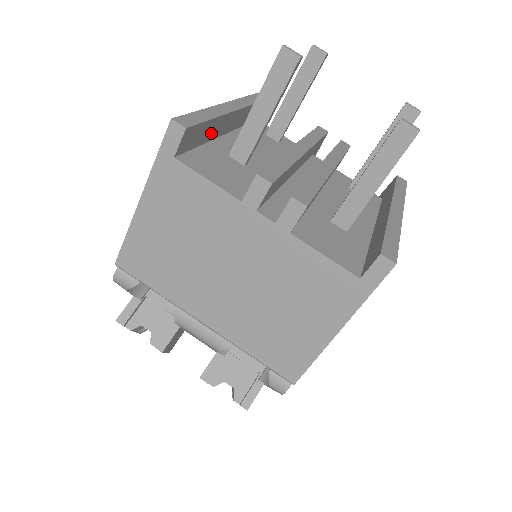
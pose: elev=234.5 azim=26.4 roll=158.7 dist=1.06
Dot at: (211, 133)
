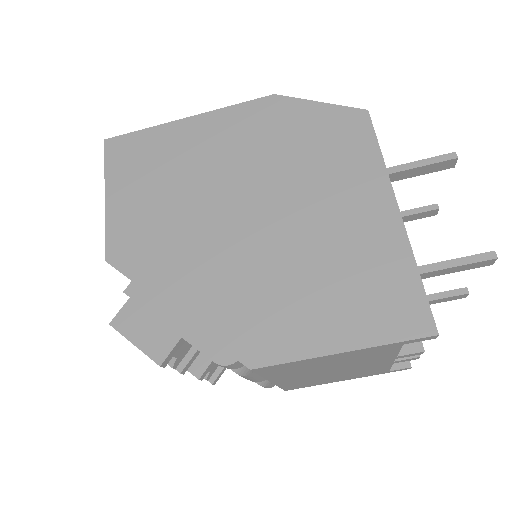
Dot at: occluded
